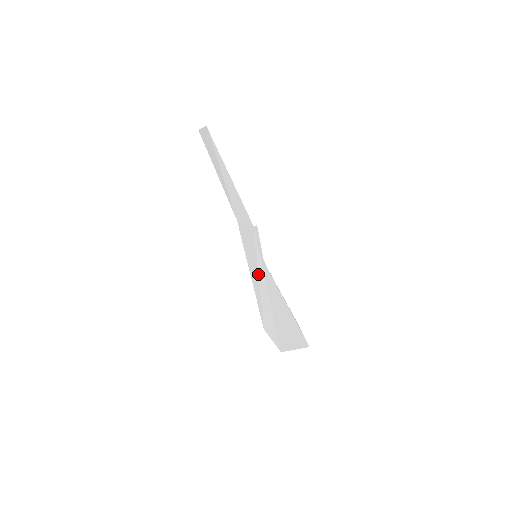
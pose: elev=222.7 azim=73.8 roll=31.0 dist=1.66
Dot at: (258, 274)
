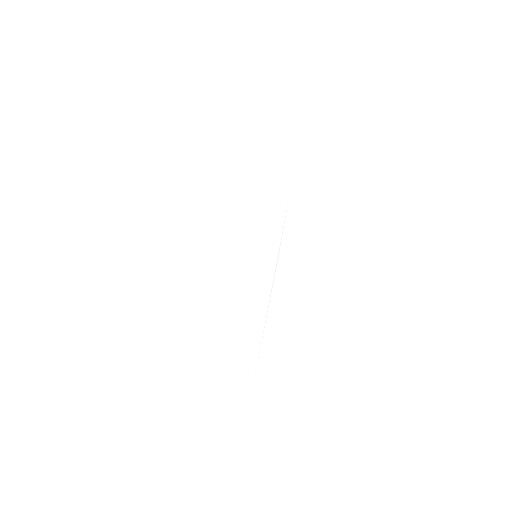
Dot at: (250, 283)
